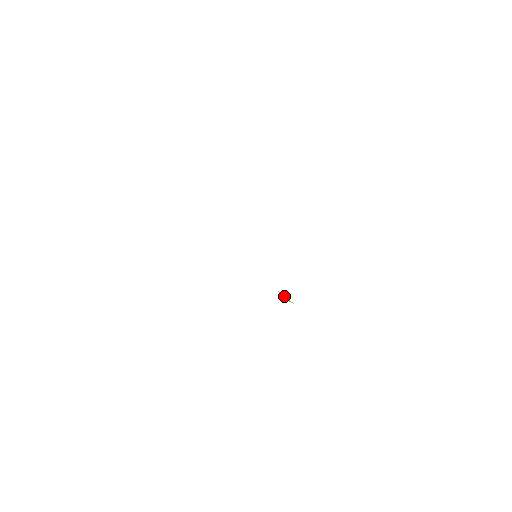
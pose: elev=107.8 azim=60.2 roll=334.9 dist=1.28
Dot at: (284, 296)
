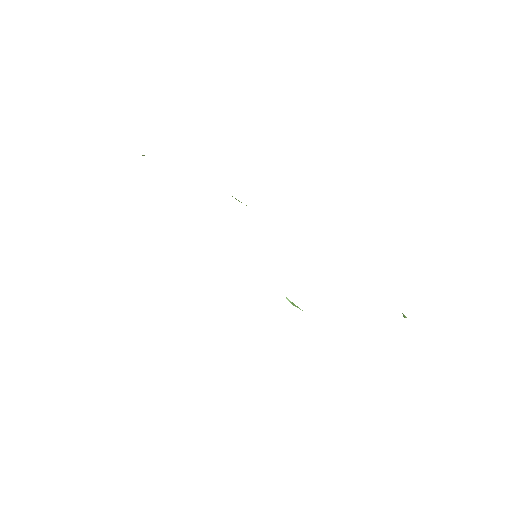
Dot at: occluded
